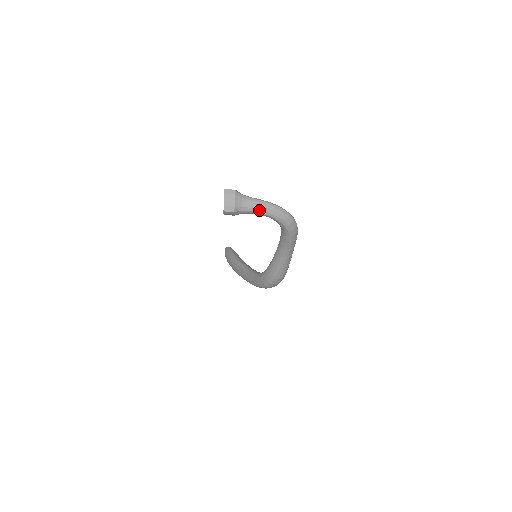
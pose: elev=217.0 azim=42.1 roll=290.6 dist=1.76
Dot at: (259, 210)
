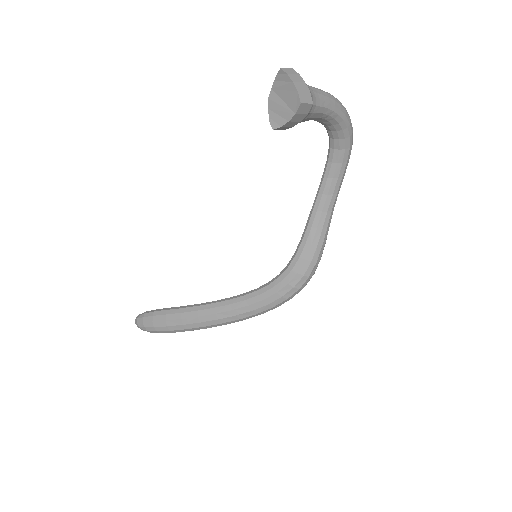
Dot at: (328, 104)
